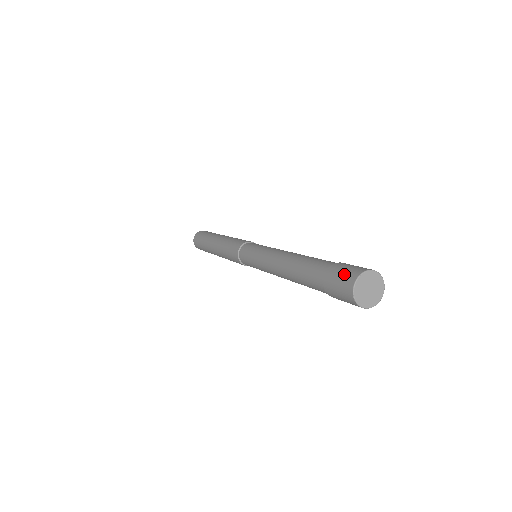
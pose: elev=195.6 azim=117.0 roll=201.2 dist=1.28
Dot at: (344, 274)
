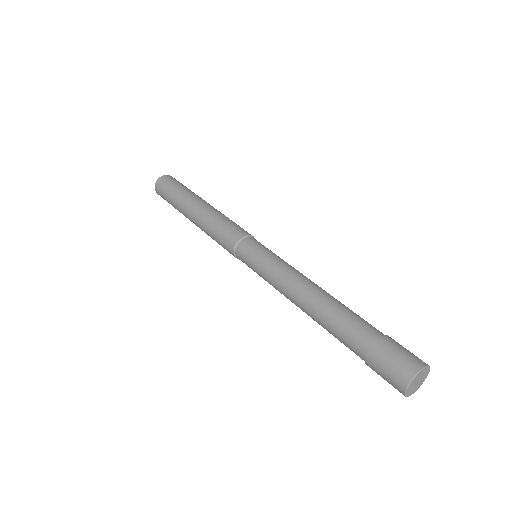
Dot at: (391, 371)
